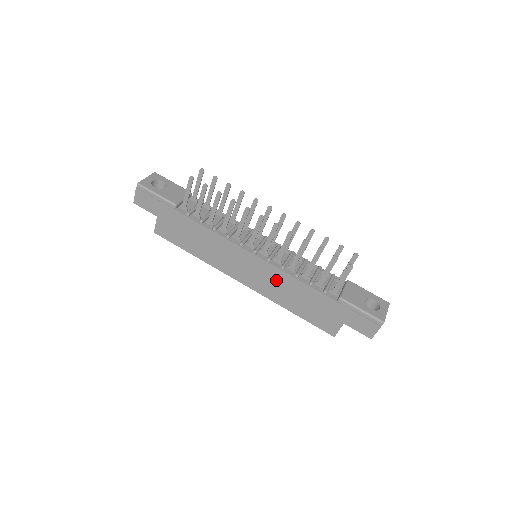
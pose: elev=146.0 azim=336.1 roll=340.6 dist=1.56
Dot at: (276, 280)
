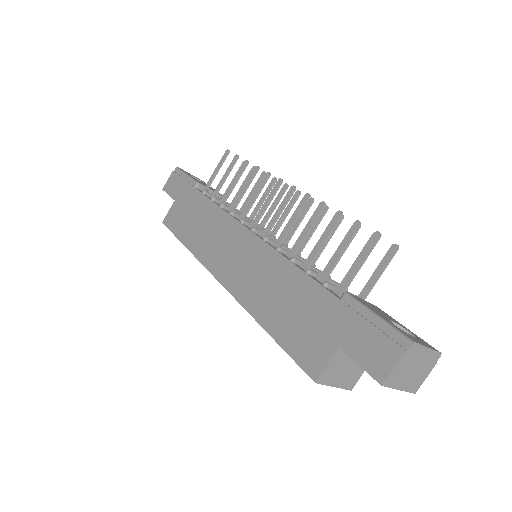
Dot at: (263, 268)
